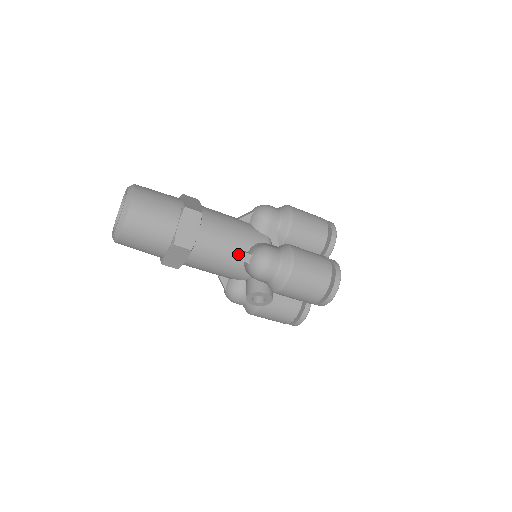
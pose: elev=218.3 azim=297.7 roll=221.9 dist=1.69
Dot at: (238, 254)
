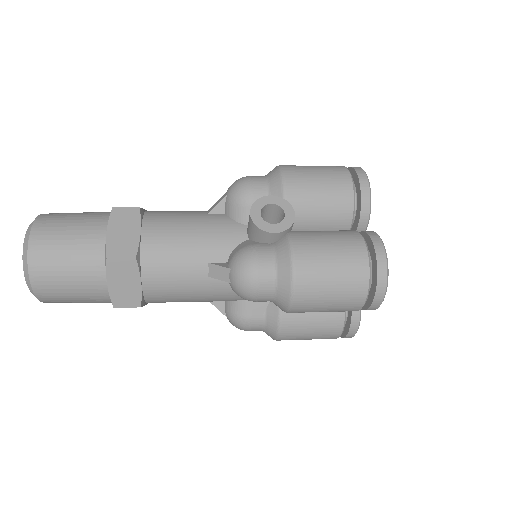
Dot at: (211, 302)
